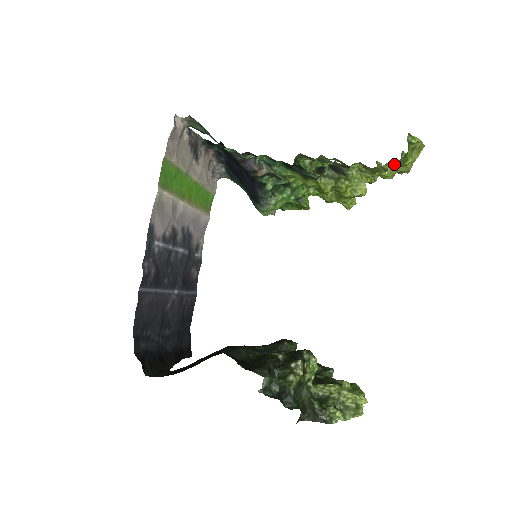
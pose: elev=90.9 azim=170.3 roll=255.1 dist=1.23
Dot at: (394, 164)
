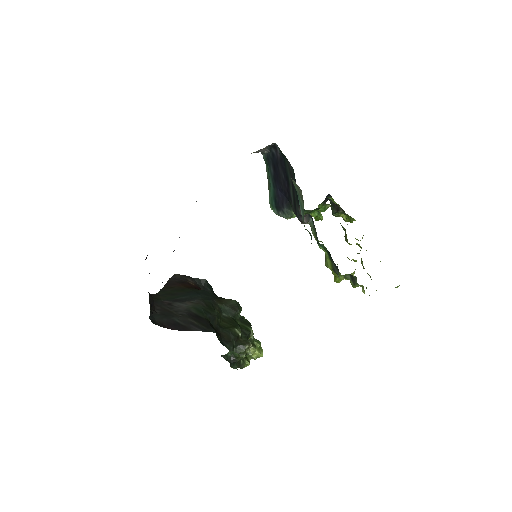
Dot at: occluded
